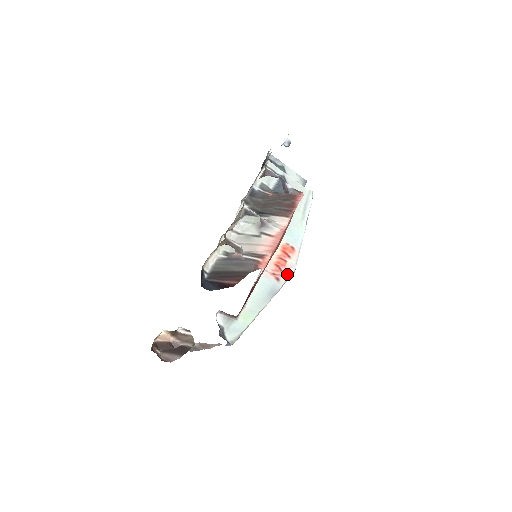
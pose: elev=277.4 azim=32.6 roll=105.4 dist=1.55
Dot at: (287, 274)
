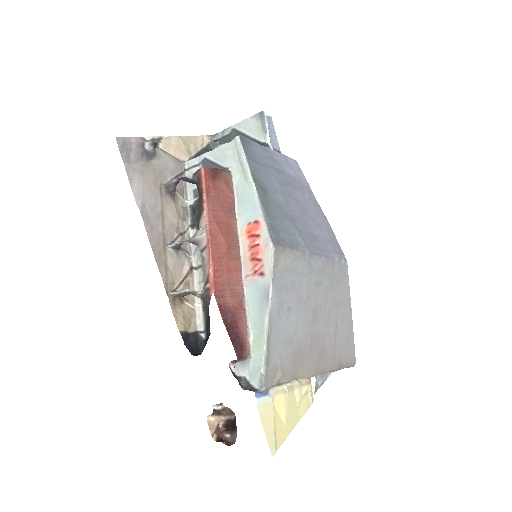
Dot at: (267, 258)
